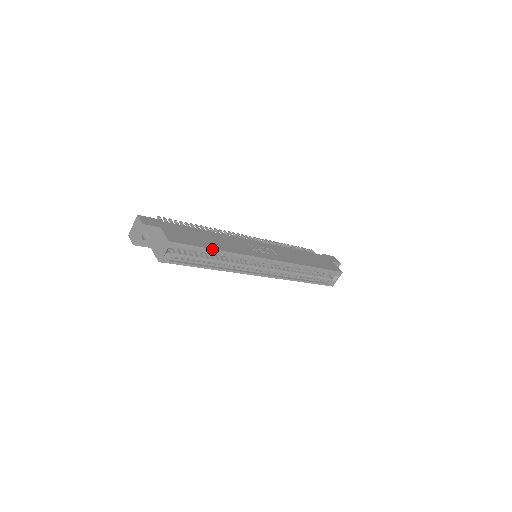
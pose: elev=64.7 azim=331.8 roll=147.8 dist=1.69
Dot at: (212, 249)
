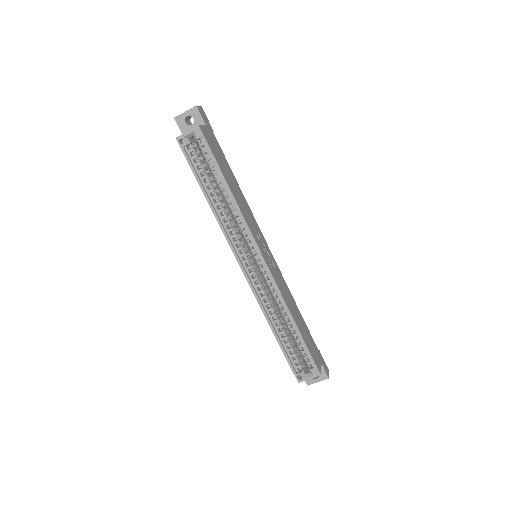
Dot at: (224, 178)
